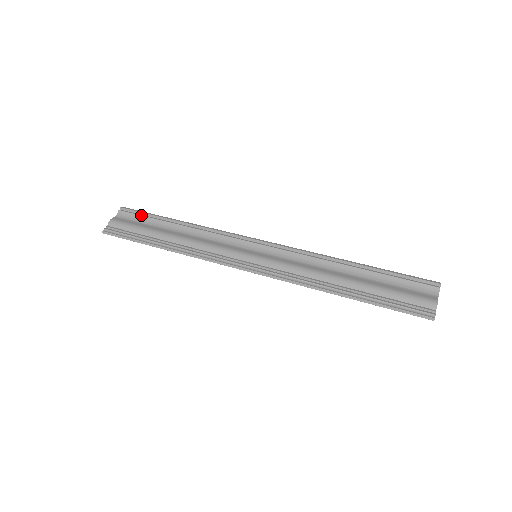
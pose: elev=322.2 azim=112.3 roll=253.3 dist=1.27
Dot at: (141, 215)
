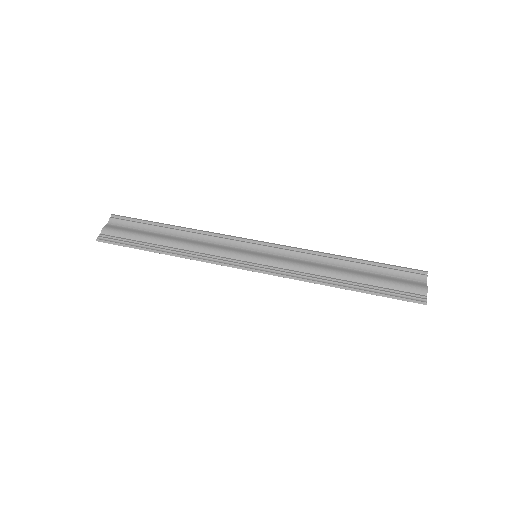
Dot at: (134, 222)
